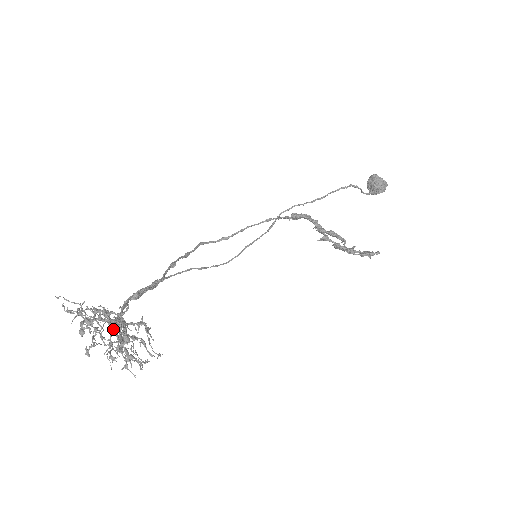
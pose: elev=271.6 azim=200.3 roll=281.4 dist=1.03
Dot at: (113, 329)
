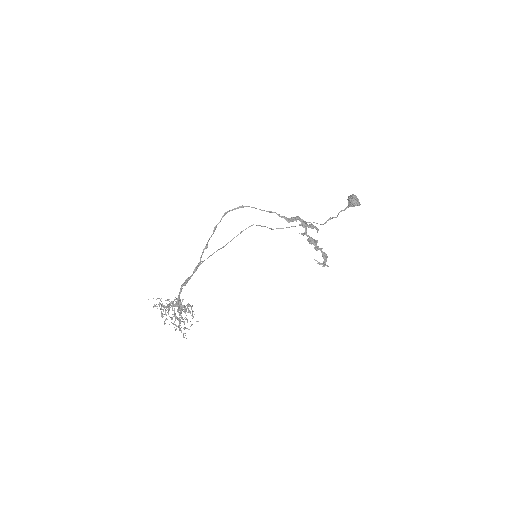
Dot at: occluded
